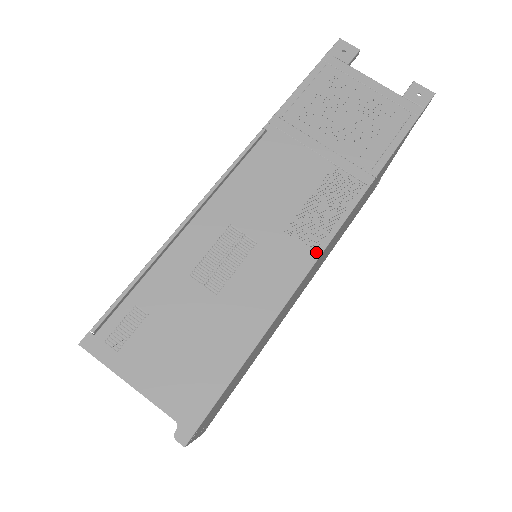
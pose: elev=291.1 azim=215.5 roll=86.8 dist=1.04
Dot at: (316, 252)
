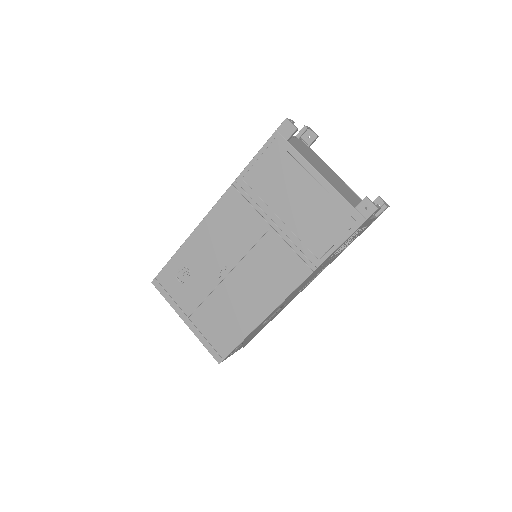
Dot at: occluded
